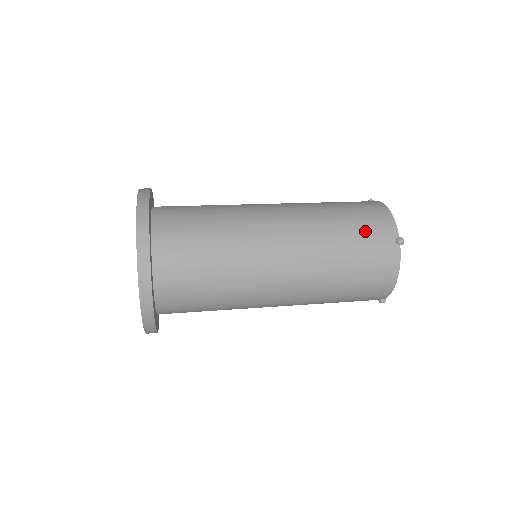
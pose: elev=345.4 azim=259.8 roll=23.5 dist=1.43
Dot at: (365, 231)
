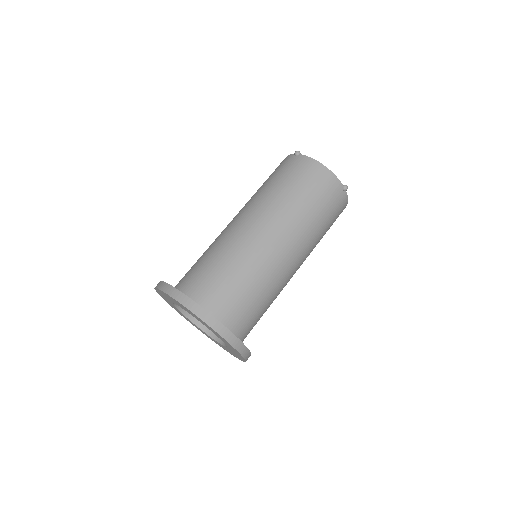
Dot at: (325, 200)
